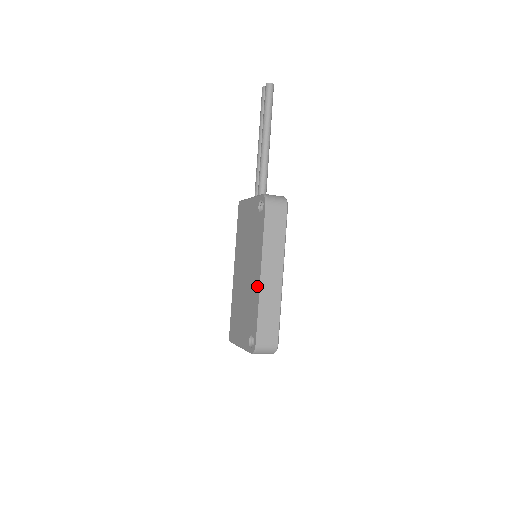
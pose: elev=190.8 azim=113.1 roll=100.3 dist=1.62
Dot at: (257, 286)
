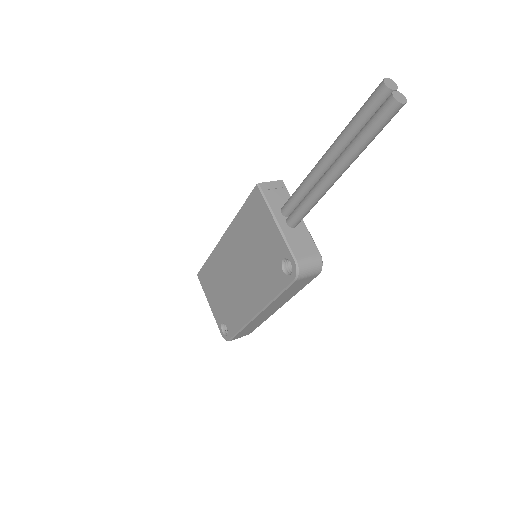
Dot at: (248, 314)
